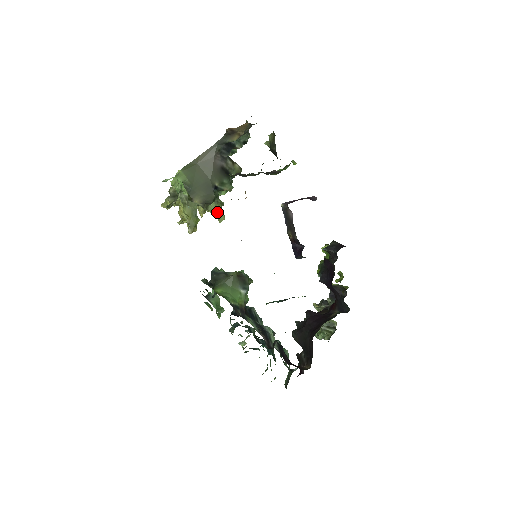
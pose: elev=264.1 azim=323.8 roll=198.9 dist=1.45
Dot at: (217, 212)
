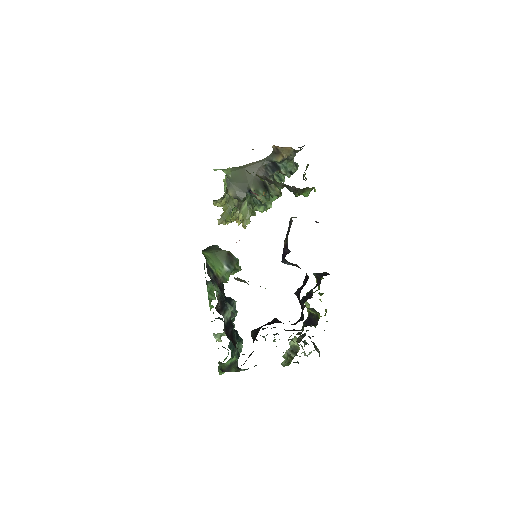
Dot at: (246, 215)
